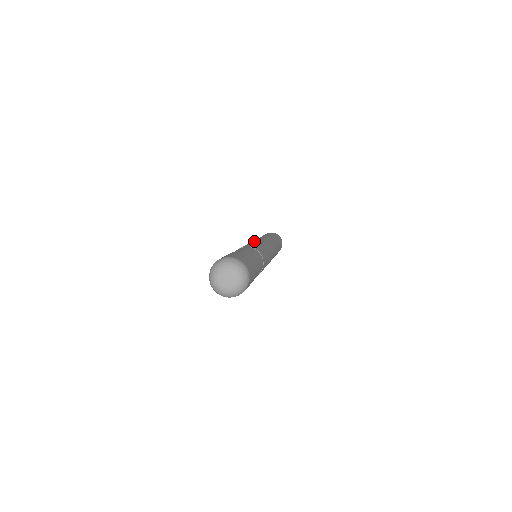
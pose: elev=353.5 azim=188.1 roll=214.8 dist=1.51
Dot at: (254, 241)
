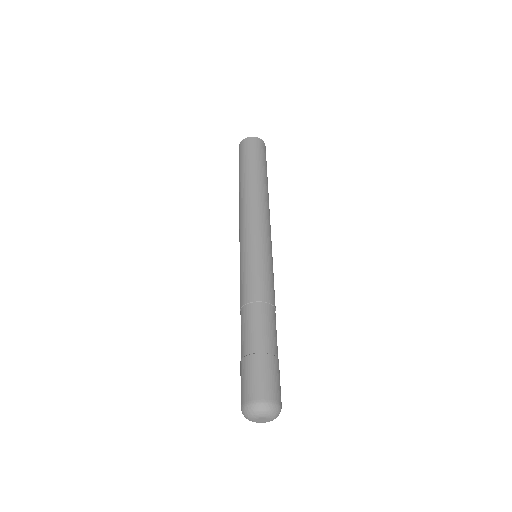
Dot at: (251, 245)
